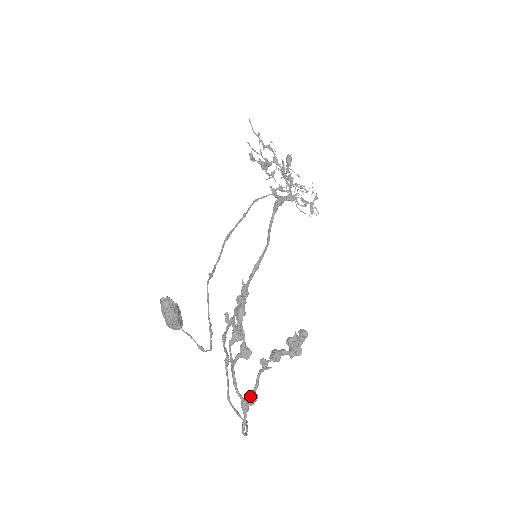
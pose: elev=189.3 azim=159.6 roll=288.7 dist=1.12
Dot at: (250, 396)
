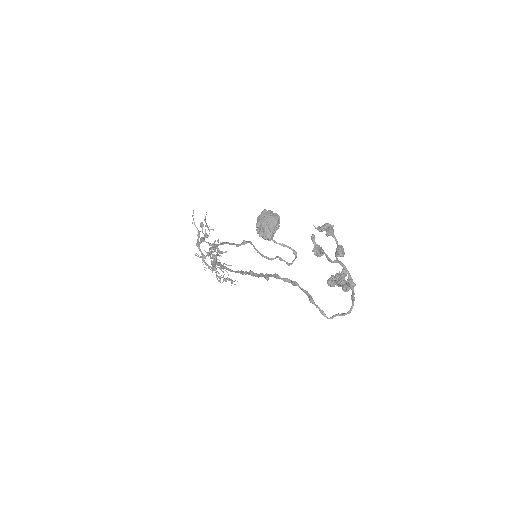
Dot at: (347, 283)
